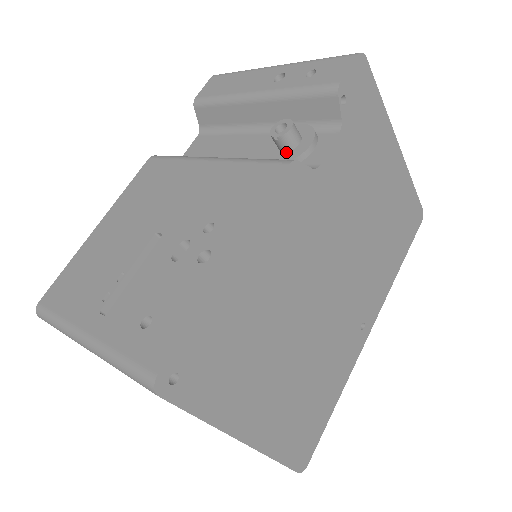
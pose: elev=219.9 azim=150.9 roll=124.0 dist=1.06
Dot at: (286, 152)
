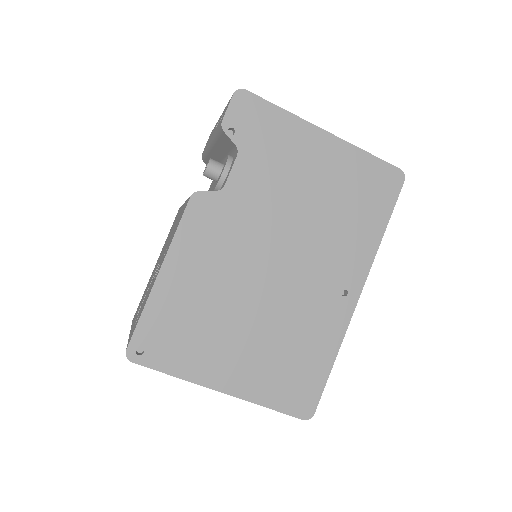
Dot at: (216, 181)
